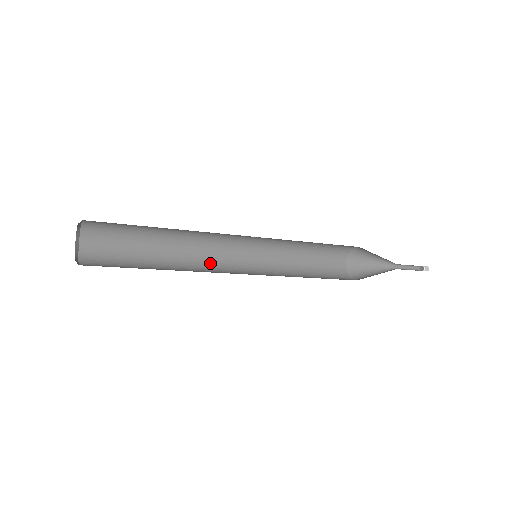
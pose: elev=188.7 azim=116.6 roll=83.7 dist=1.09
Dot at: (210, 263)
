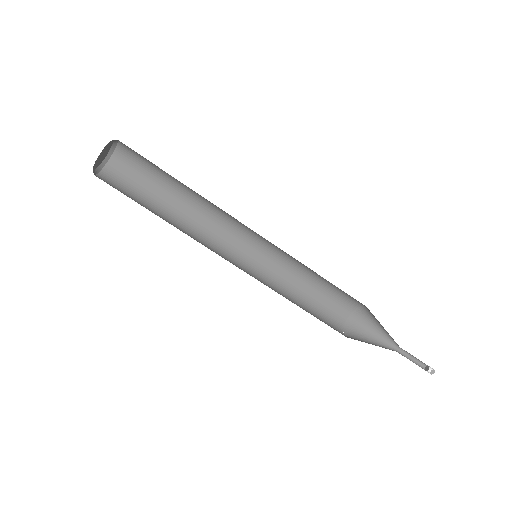
Dot at: occluded
